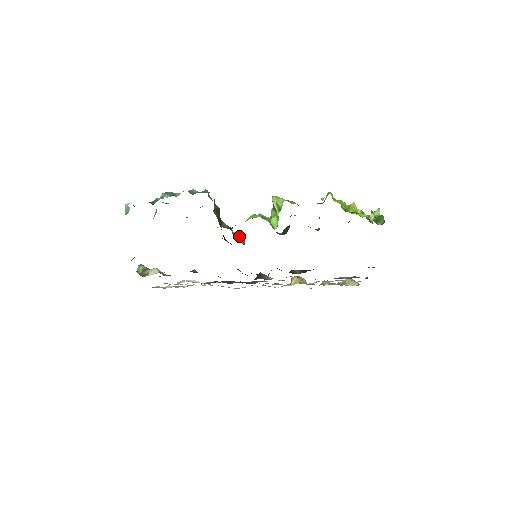
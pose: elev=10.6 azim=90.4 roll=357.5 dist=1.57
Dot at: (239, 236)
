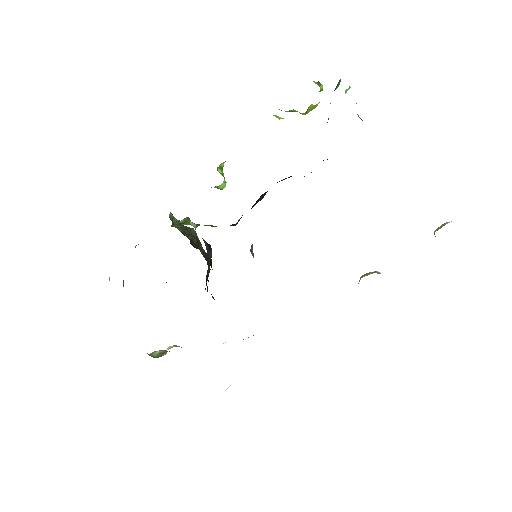
Dot at: (185, 220)
